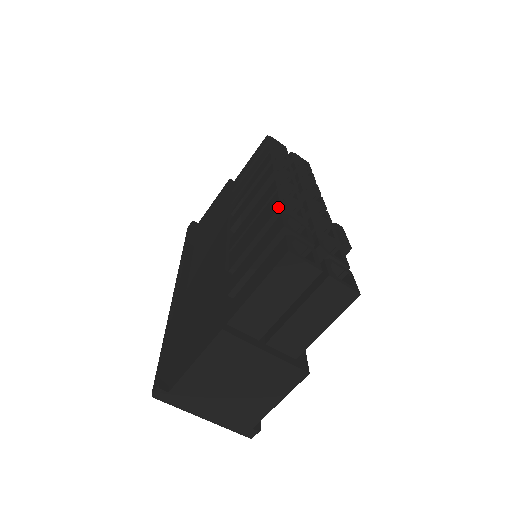
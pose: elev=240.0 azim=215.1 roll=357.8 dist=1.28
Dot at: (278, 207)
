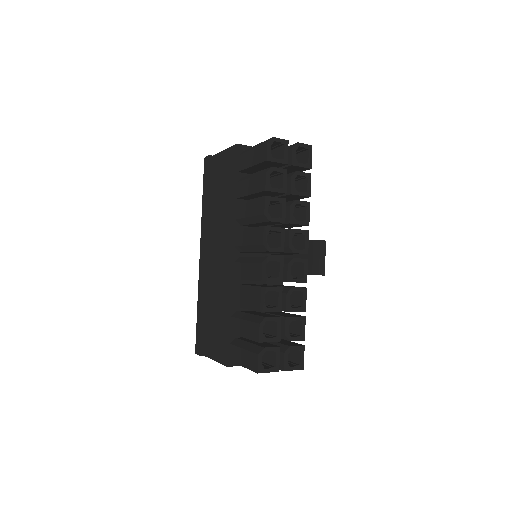
Dot at: (259, 311)
